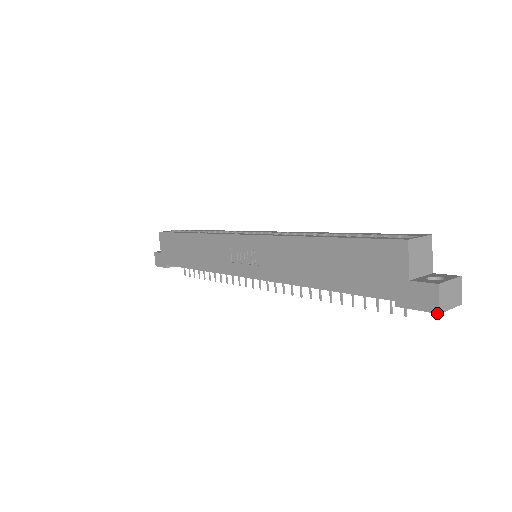
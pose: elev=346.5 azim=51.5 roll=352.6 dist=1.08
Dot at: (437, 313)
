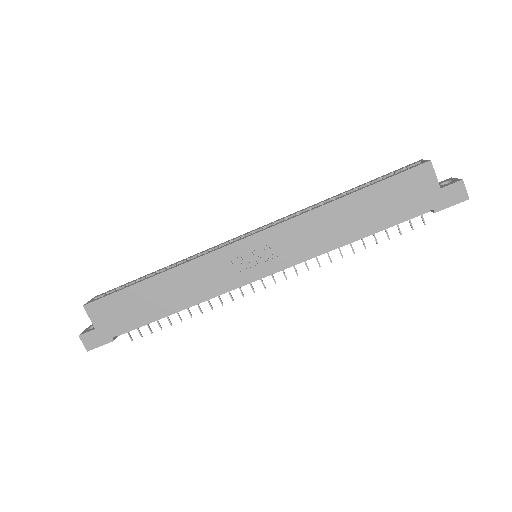
Dot at: (468, 199)
